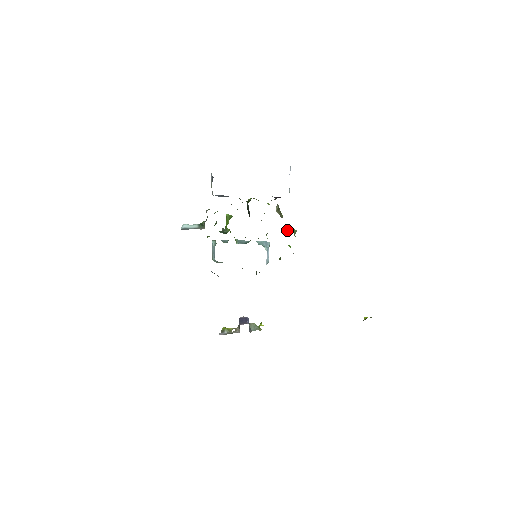
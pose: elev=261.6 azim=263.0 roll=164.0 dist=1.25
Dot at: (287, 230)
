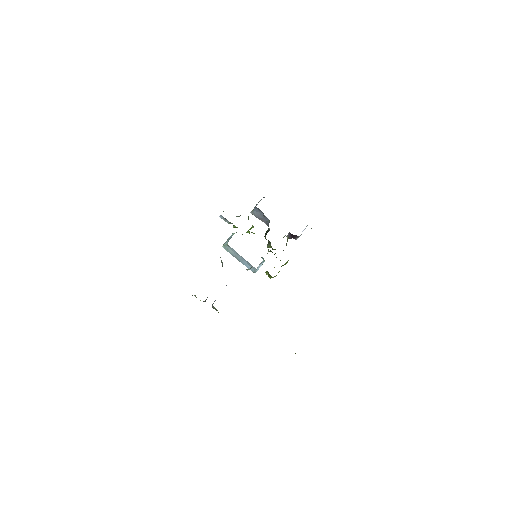
Dot at: occluded
